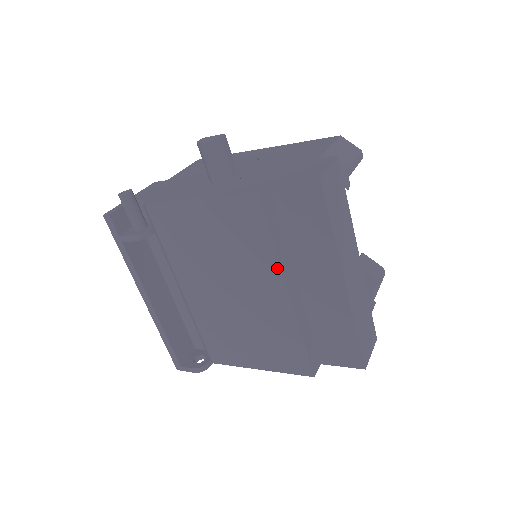
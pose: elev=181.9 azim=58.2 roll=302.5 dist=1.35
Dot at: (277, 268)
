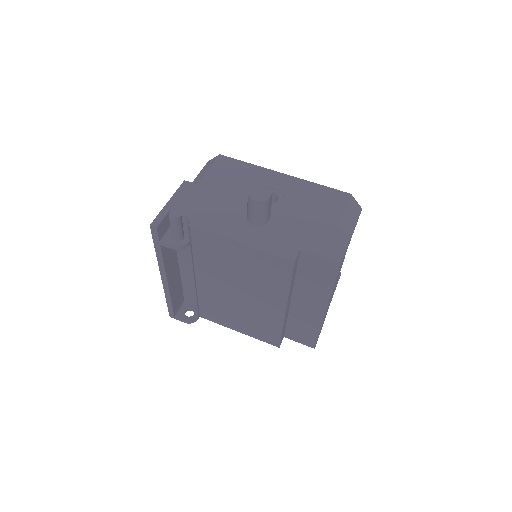
Dot at: (285, 298)
